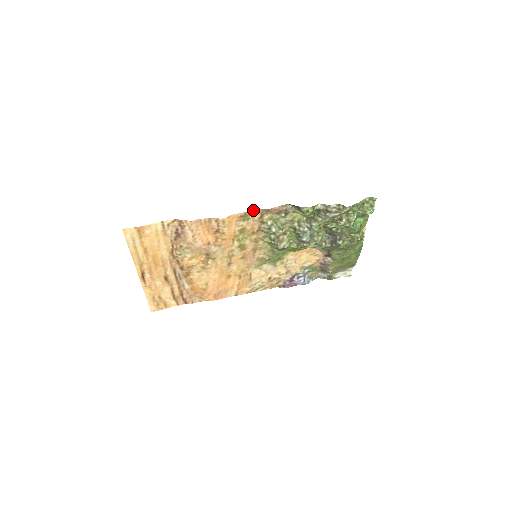
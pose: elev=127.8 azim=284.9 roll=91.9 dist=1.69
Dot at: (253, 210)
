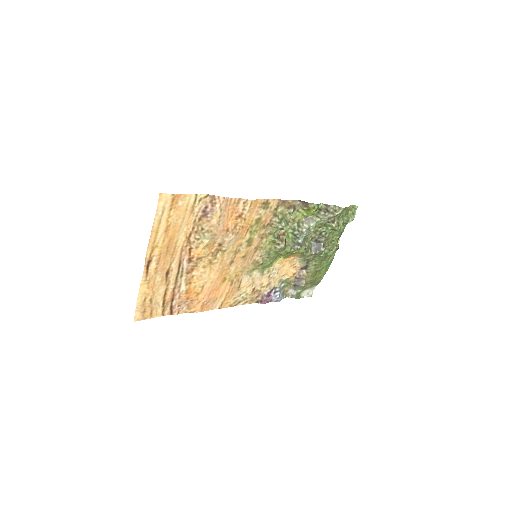
Dot at: (273, 199)
